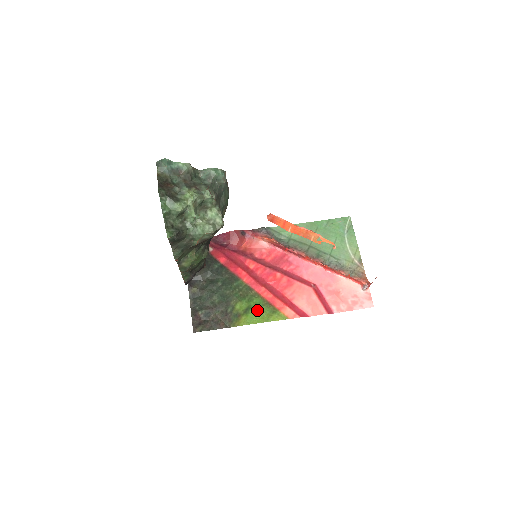
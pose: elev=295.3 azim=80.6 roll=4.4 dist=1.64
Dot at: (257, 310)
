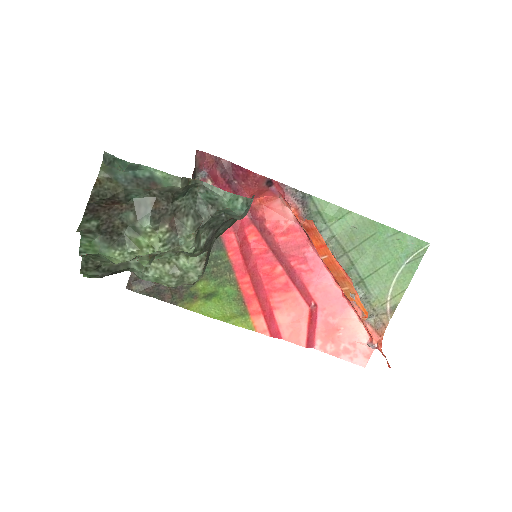
Dot at: (222, 302)
